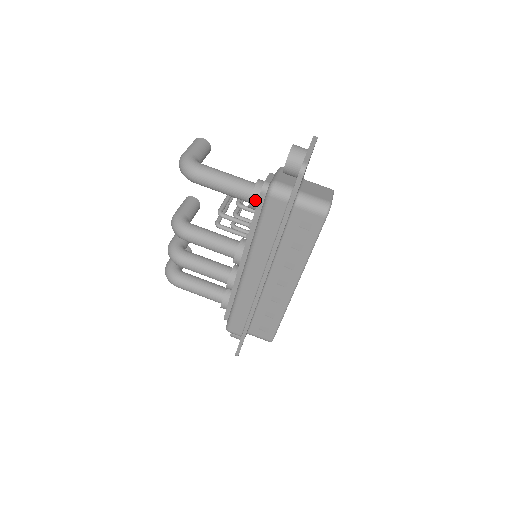
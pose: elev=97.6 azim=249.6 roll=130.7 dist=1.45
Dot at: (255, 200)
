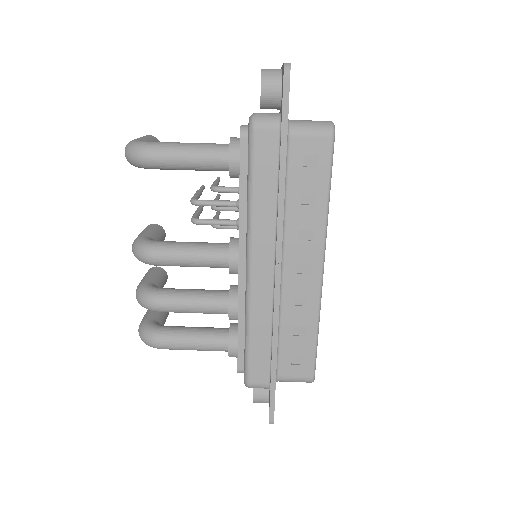
Dot at: (235, 156)
